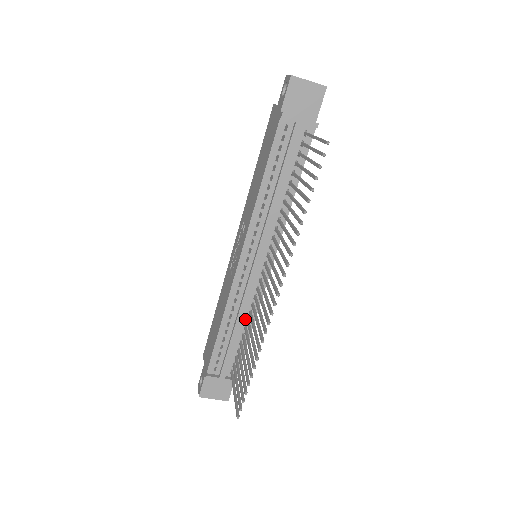
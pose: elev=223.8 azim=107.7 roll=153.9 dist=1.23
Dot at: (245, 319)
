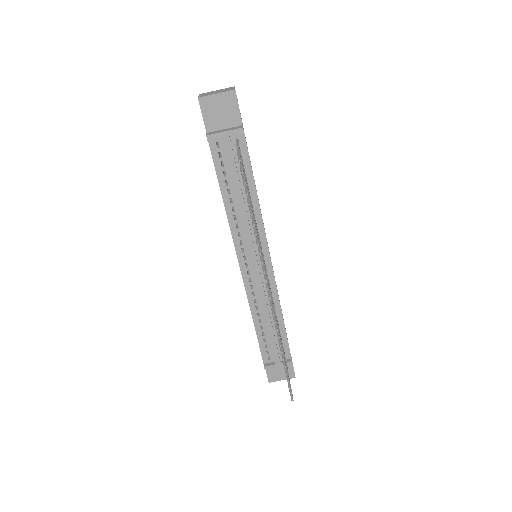
Dot at: occluded
